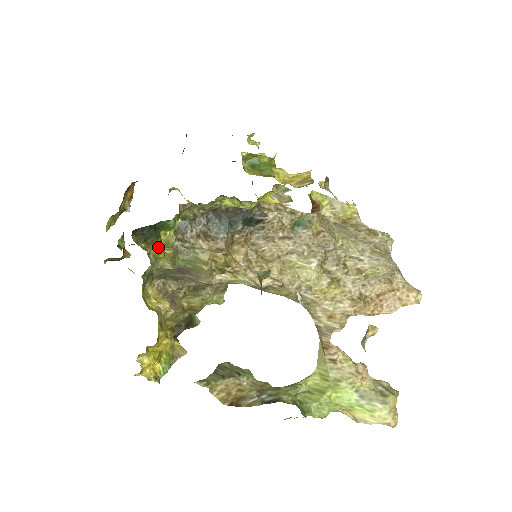
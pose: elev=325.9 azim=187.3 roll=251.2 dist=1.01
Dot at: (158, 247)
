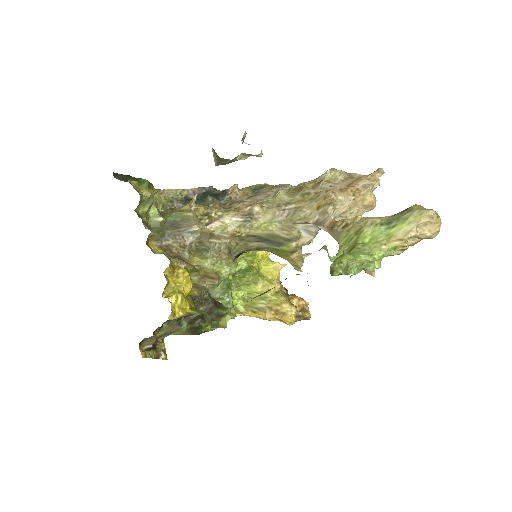
Dot at: (137, 182)
